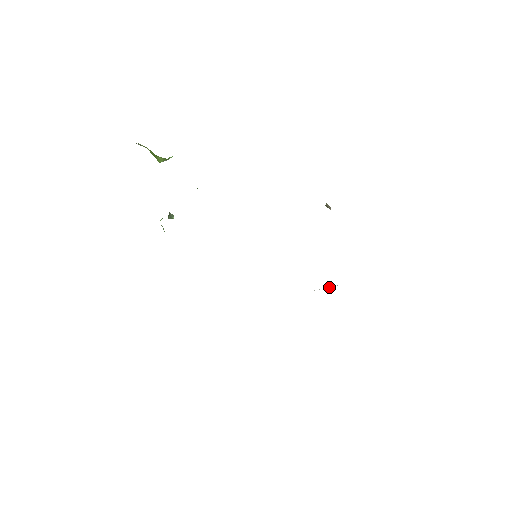
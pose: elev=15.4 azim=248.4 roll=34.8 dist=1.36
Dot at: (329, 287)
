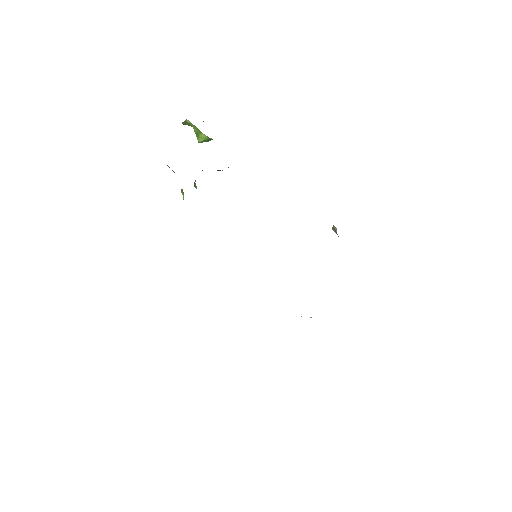
Dot at: (311, 317)
